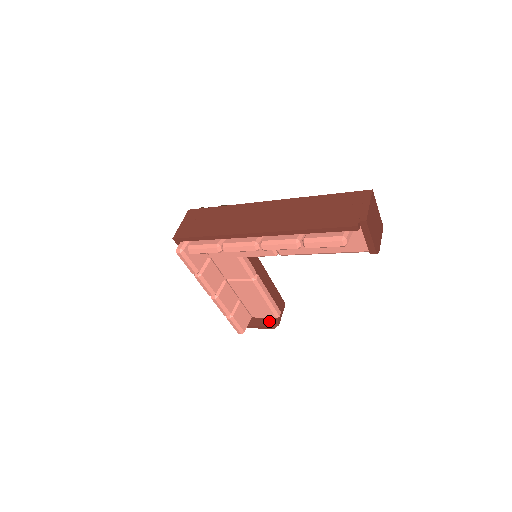
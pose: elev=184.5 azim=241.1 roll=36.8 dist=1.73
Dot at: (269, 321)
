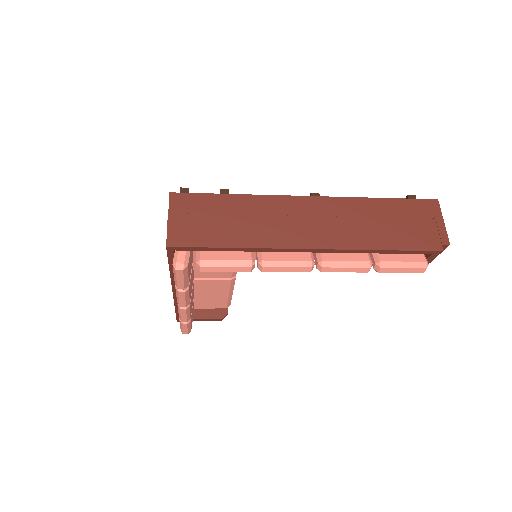
Dot at: (216, 312)
